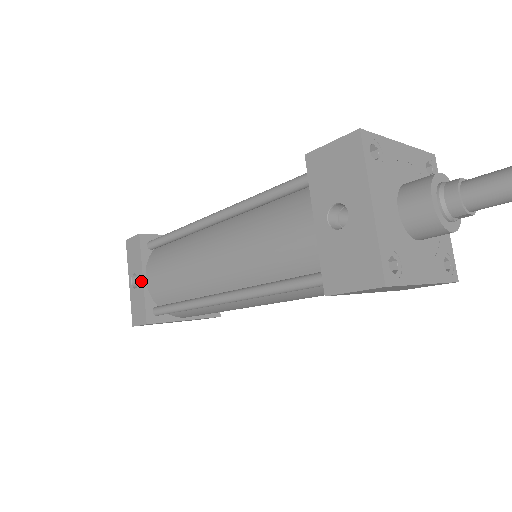
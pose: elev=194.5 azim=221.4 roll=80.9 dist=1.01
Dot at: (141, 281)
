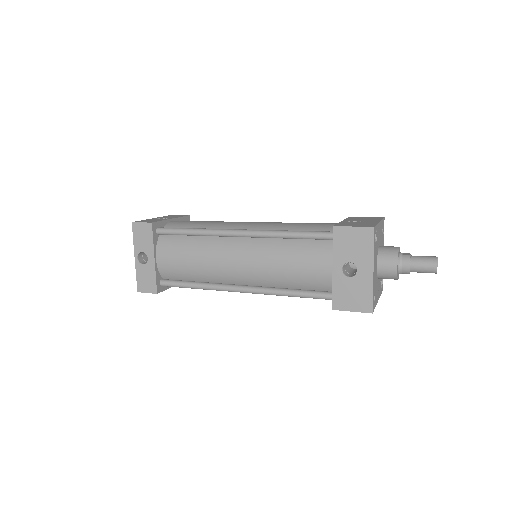
Dot at: (152, 260)
